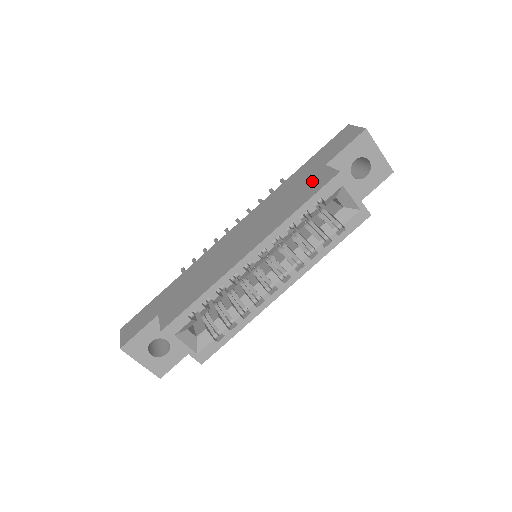
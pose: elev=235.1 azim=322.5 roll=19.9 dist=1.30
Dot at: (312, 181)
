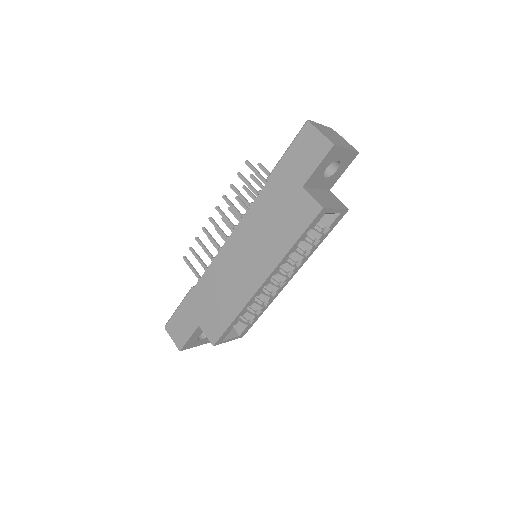
Dot at: (295, 208)
